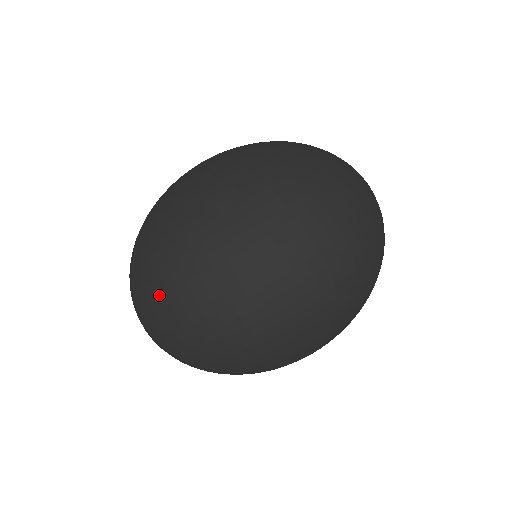
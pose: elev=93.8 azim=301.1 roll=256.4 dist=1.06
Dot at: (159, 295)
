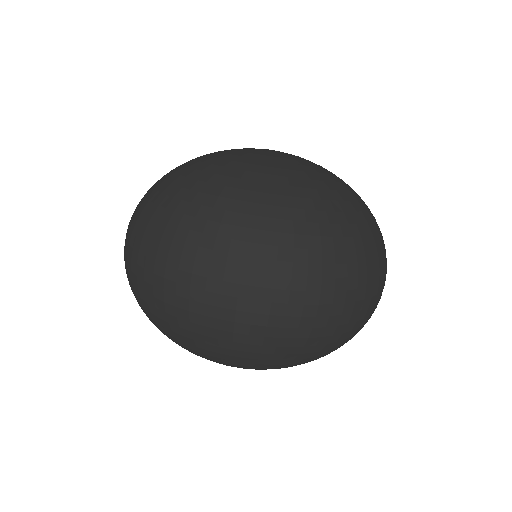
Dot at: (148, 230)
